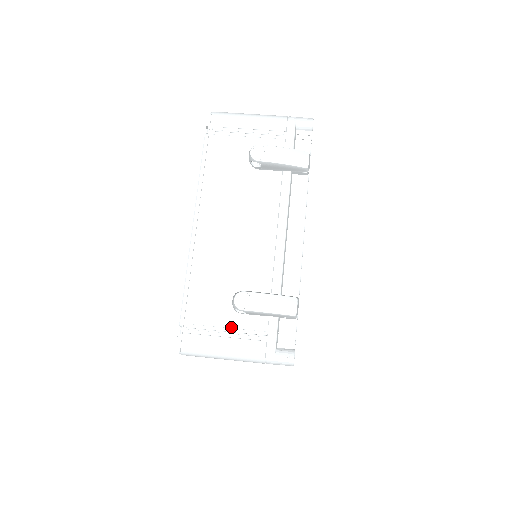
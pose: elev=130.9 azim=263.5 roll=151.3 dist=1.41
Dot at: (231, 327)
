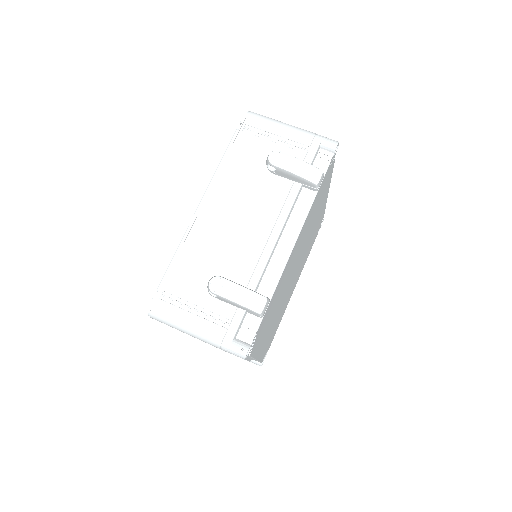
Dot at: (201, 306)
